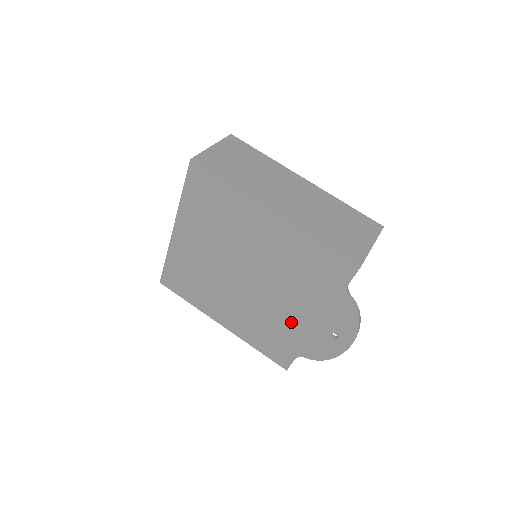
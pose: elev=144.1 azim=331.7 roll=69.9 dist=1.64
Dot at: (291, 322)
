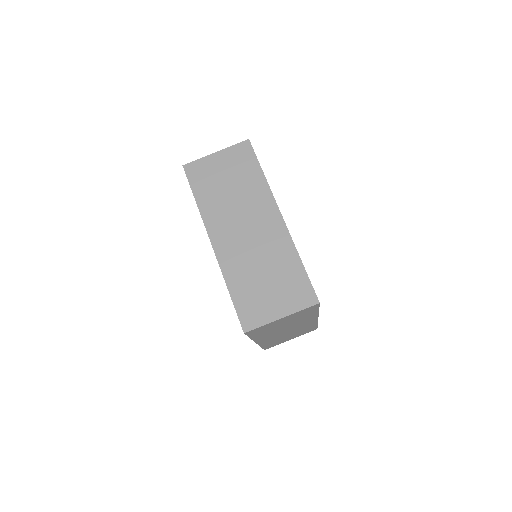
Dot at: occluded
